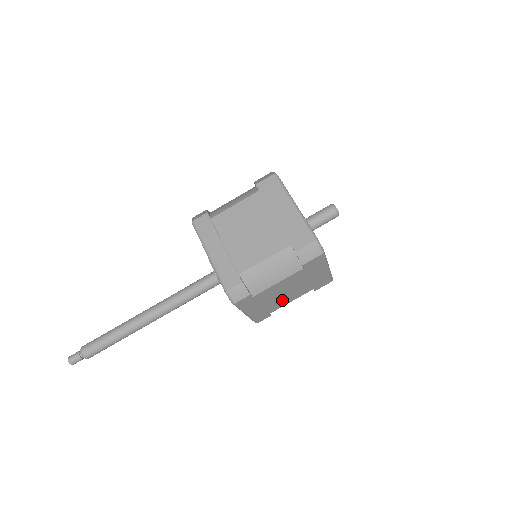
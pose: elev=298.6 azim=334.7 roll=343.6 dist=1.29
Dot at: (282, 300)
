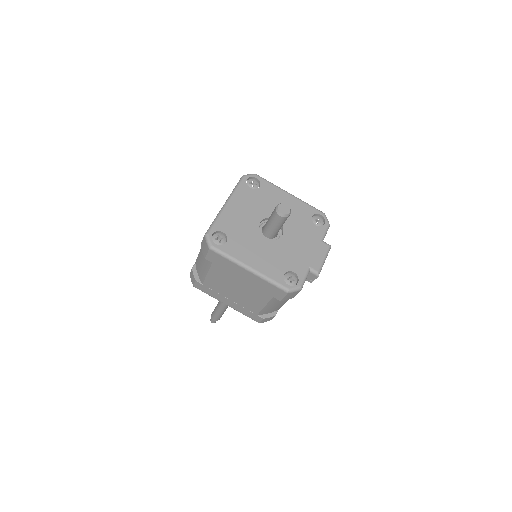
Dot at: (248, 300)
